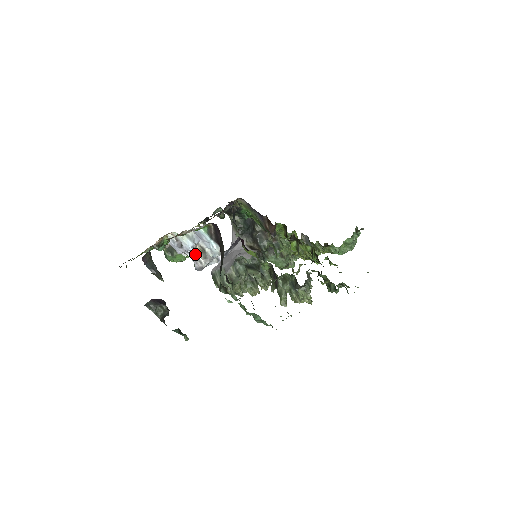
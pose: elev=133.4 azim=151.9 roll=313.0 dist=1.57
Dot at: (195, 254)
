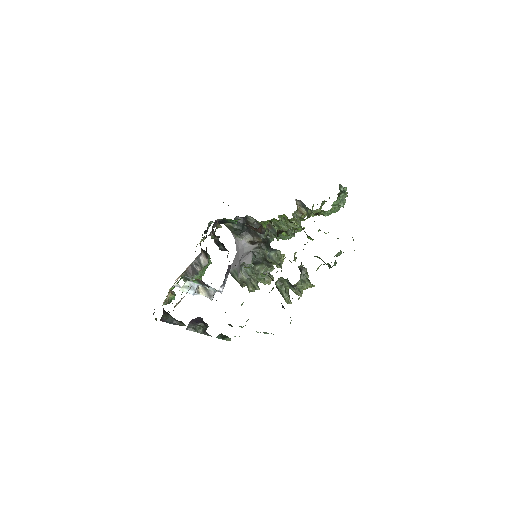
Dot at: occluded
